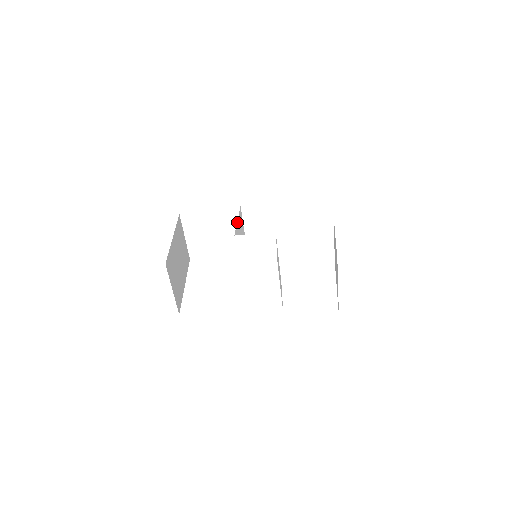
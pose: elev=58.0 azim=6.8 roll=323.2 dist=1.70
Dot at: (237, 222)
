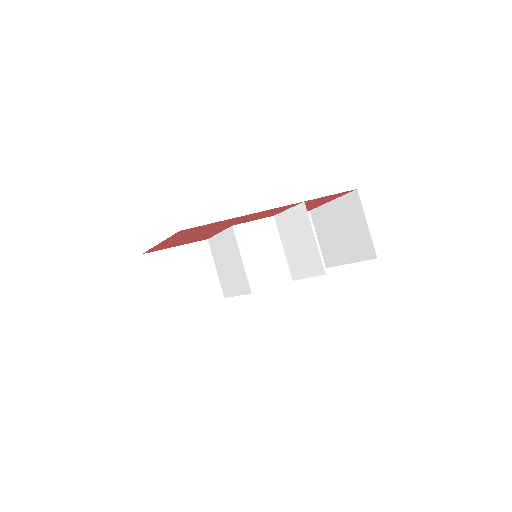
Dot at: (220, 233)
